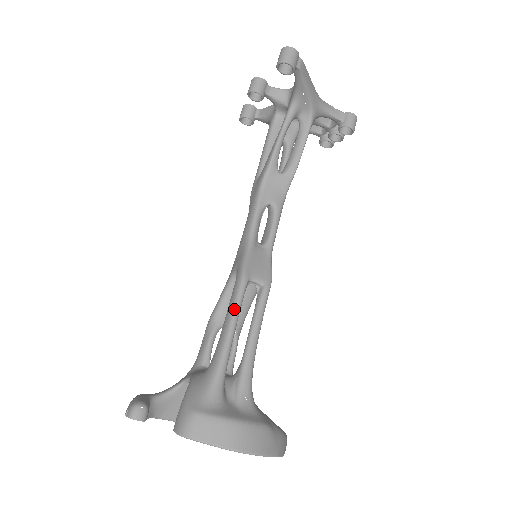
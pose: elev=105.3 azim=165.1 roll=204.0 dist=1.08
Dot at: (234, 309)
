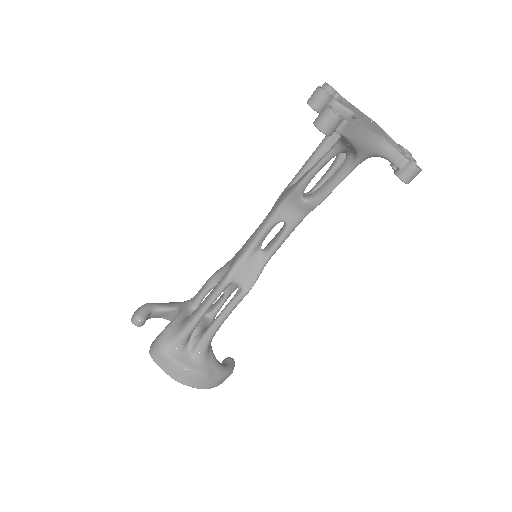
Dot at: (210, 299)
